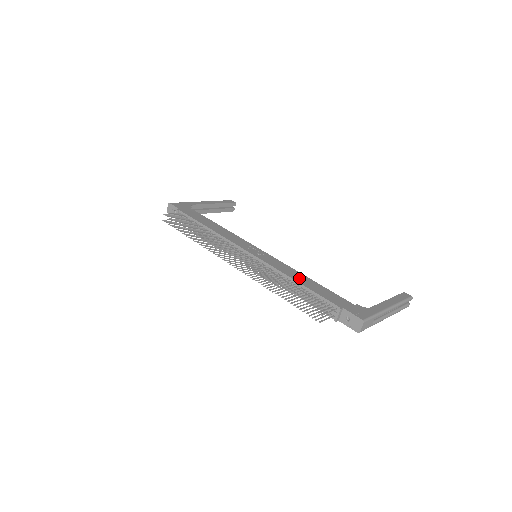
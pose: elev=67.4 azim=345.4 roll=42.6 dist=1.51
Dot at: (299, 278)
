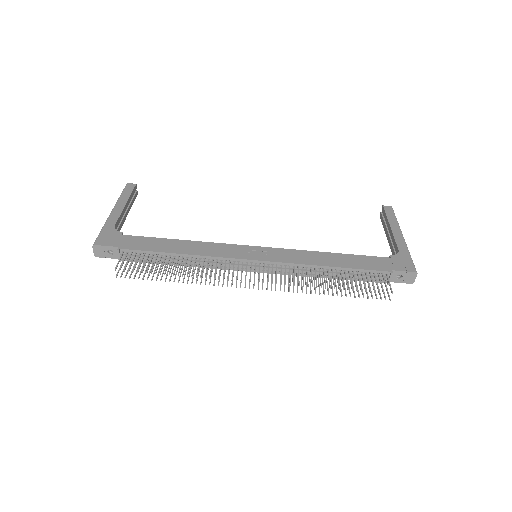
Dot at: (328, 260)
